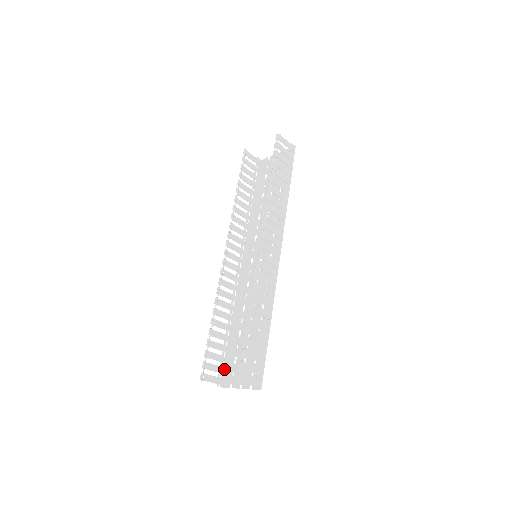
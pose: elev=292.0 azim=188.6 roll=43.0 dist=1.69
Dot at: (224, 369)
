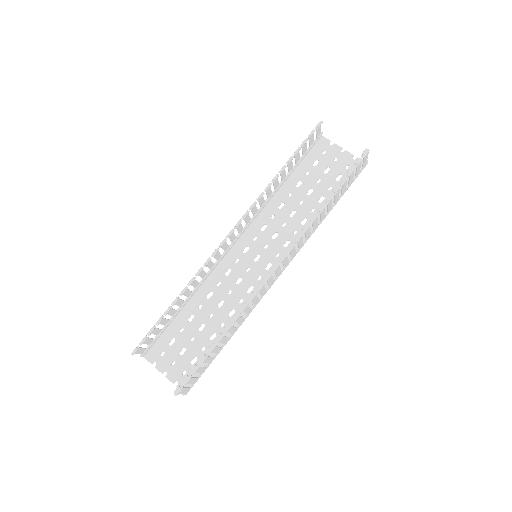
Dot at: (155, 341)
